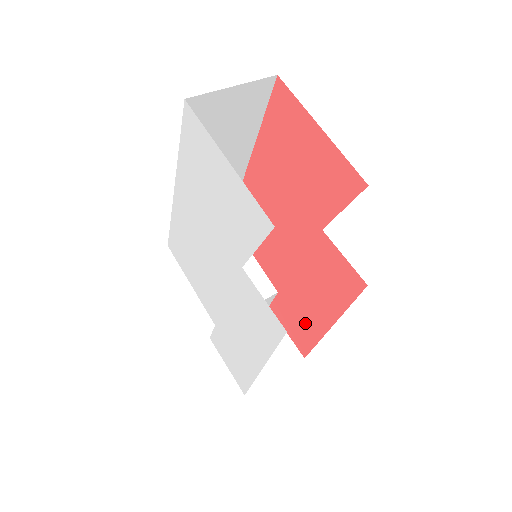
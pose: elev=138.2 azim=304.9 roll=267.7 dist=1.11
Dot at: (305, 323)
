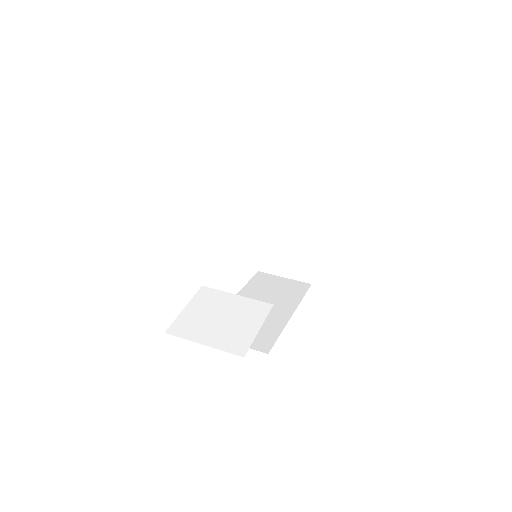
Dot at: occluded
